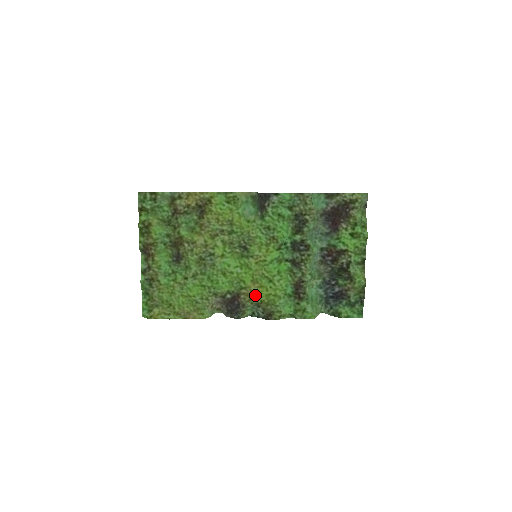
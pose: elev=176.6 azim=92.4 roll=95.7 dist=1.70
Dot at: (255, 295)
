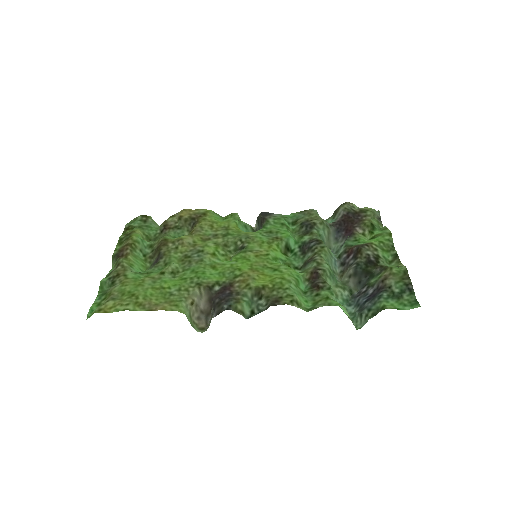
Dot at: (254, 280)
